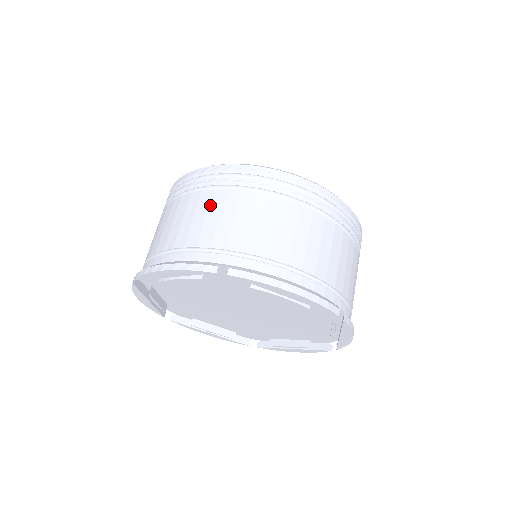
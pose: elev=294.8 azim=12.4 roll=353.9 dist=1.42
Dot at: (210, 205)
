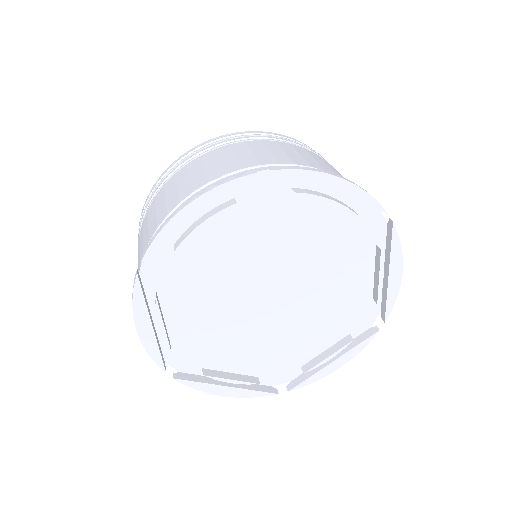
Dot at: (138, 257)
